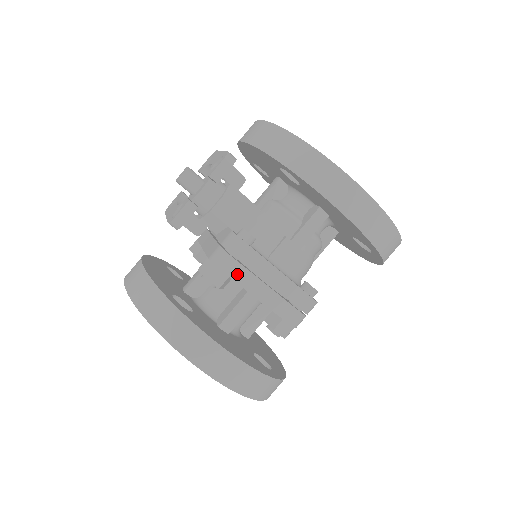
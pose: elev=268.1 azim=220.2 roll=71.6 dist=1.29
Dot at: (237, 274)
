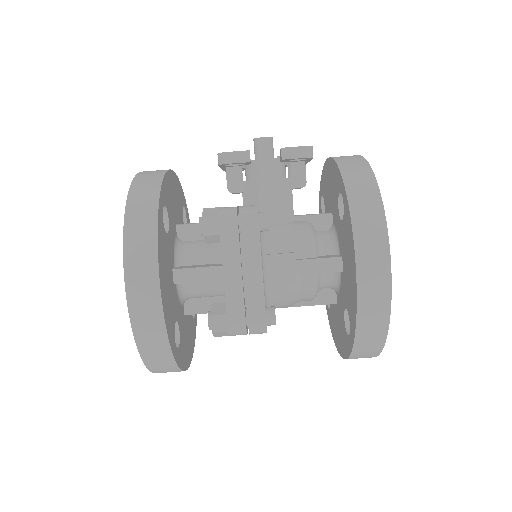
Dot at: (228, 238)
